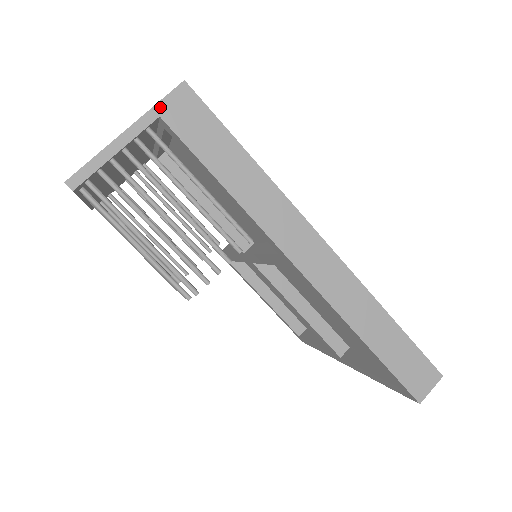
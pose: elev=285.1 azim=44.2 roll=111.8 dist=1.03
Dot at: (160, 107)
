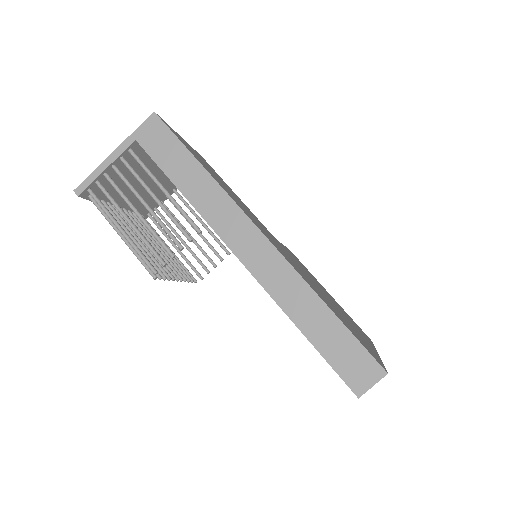
Dot at: (136, 133)
